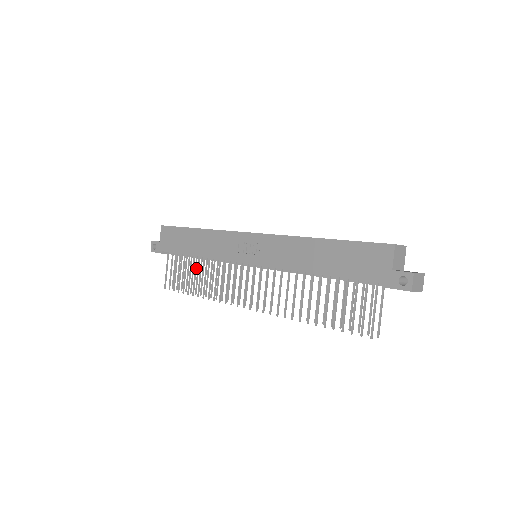
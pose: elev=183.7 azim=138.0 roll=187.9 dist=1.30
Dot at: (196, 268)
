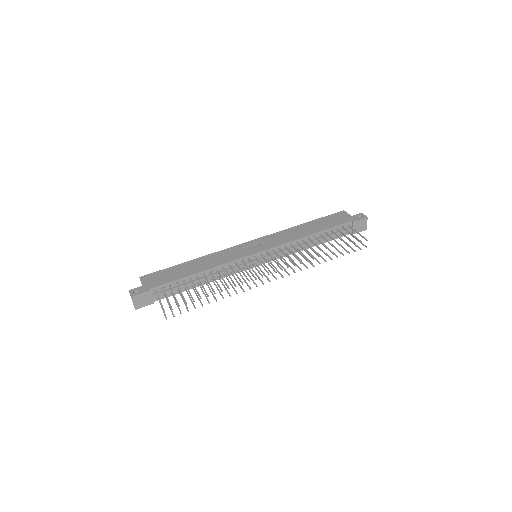
Dot at: (200, 282)
